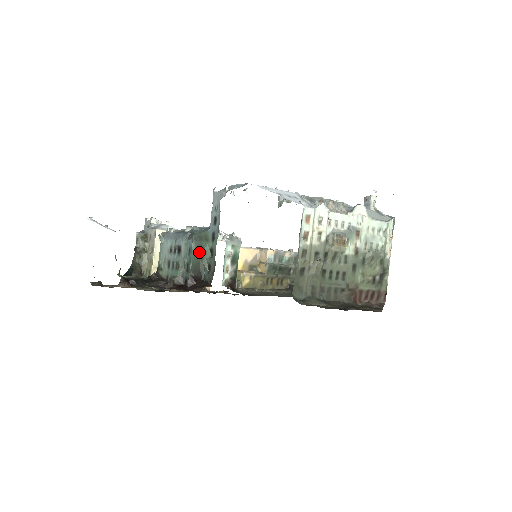
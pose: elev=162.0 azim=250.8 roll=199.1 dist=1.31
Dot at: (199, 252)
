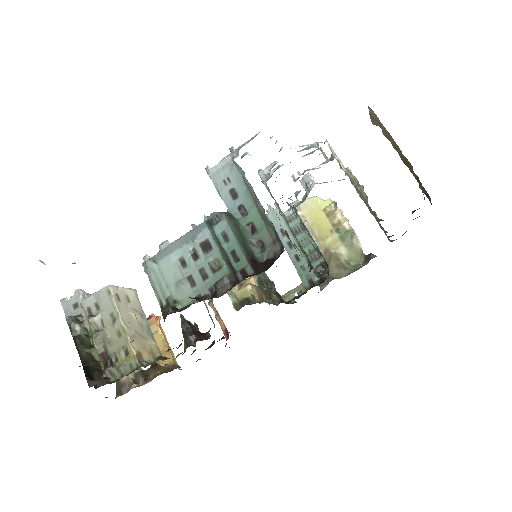
Dot at: (238, 232)
